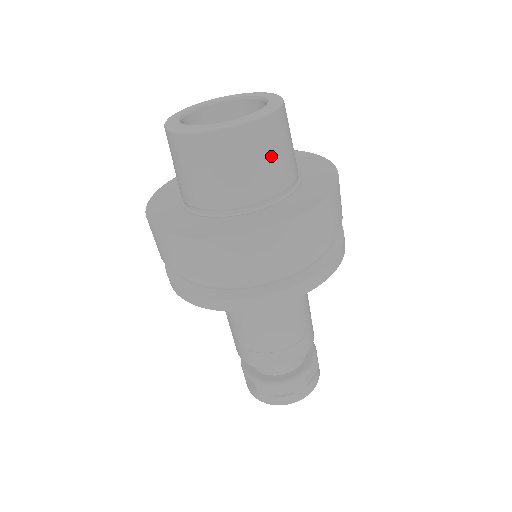
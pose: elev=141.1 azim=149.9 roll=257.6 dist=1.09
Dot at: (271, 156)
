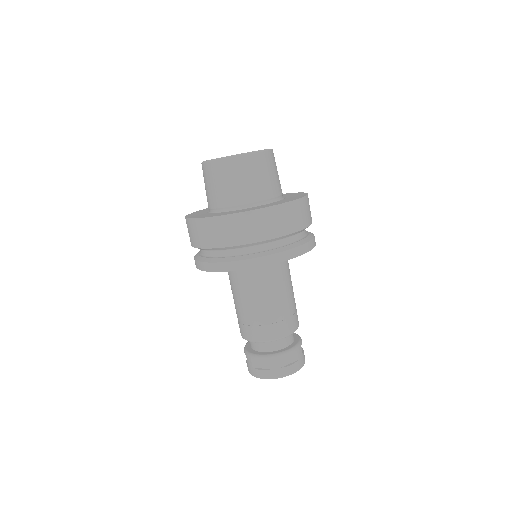
Dot at: (247, 178)
